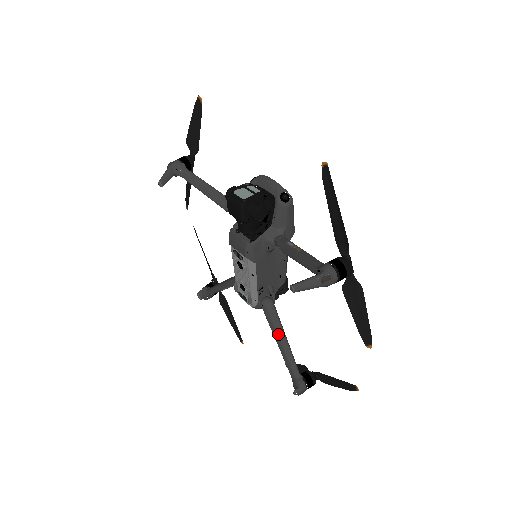
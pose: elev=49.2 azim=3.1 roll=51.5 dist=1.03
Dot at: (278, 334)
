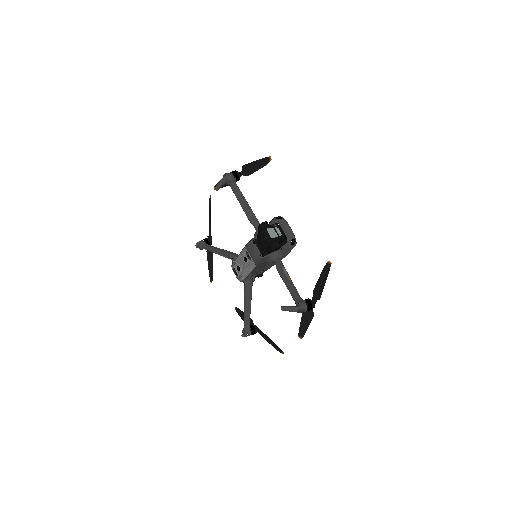
Dot at: (248, 302)
